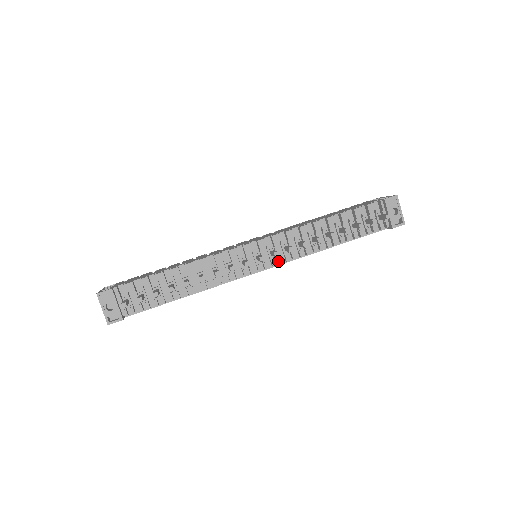
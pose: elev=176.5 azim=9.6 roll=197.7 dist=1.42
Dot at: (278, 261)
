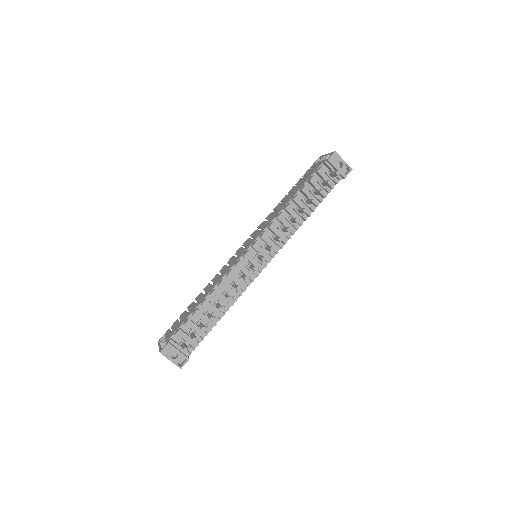
Dot at: (275, 252)
